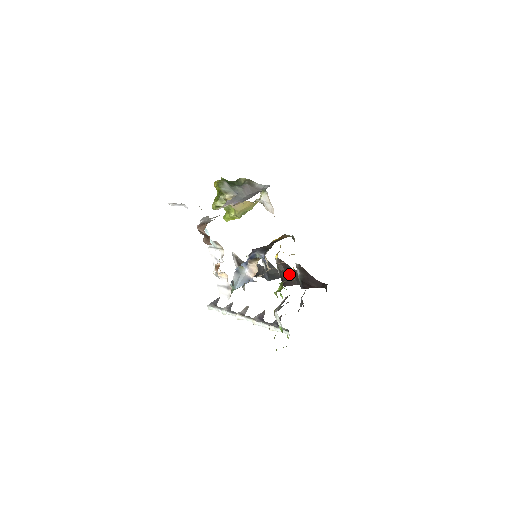
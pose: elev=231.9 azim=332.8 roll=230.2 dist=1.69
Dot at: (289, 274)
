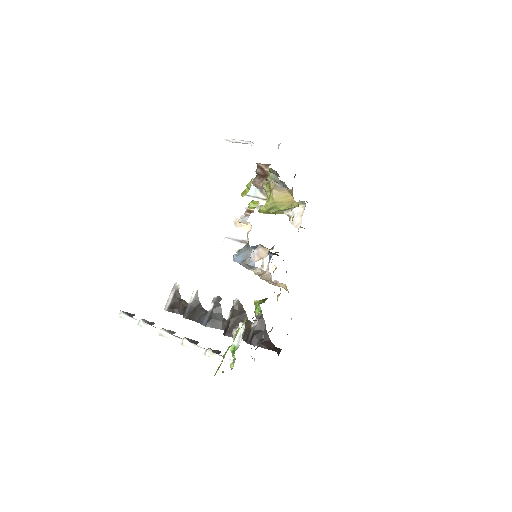
Dot at: occluded
